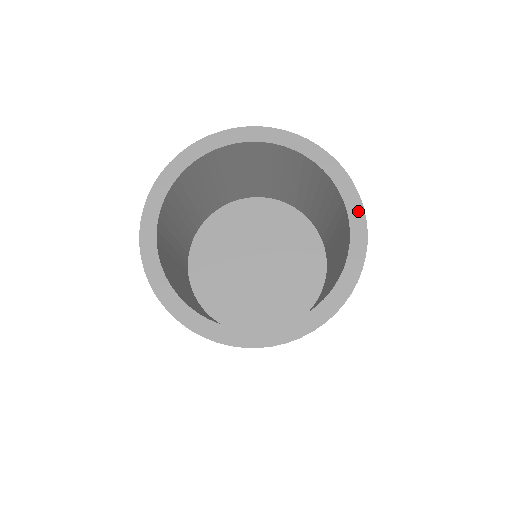
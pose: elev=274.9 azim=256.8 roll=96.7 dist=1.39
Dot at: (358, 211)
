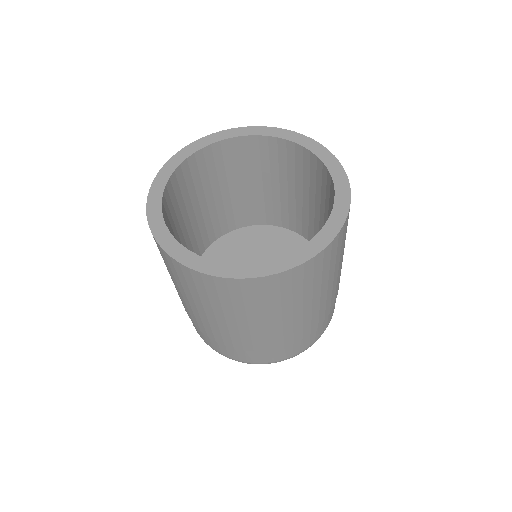
Dot at: (311, 143)
